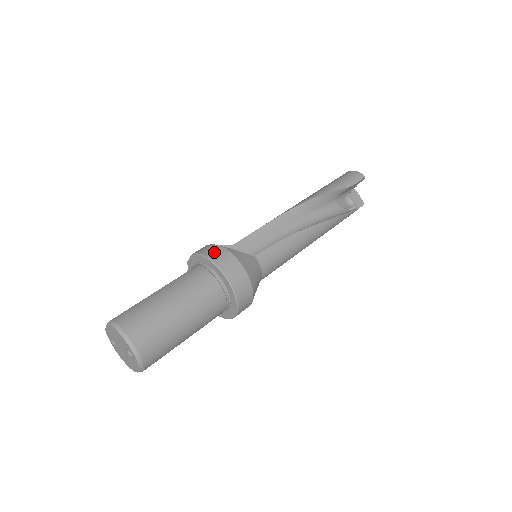
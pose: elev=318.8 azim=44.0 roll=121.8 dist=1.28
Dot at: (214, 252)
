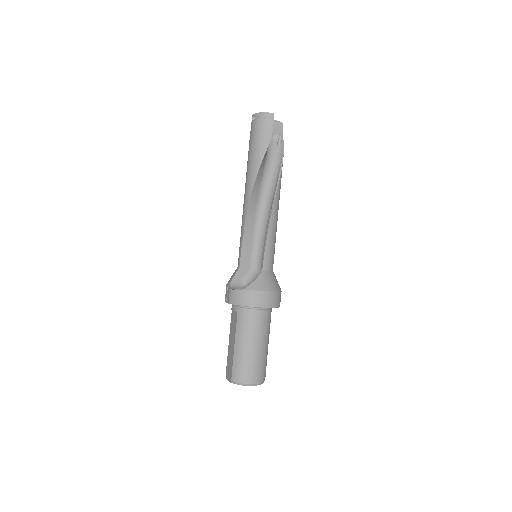
Dot at: (244, 298)
